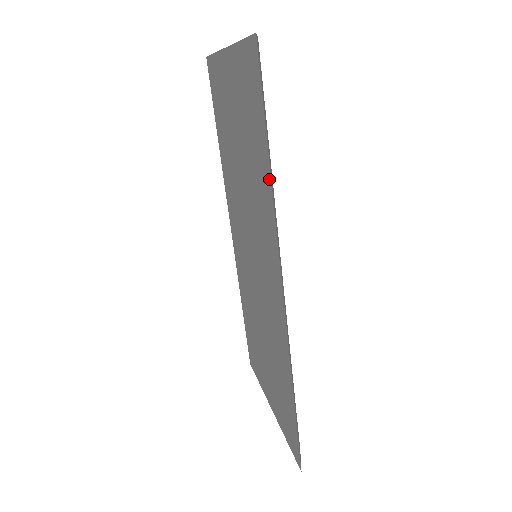
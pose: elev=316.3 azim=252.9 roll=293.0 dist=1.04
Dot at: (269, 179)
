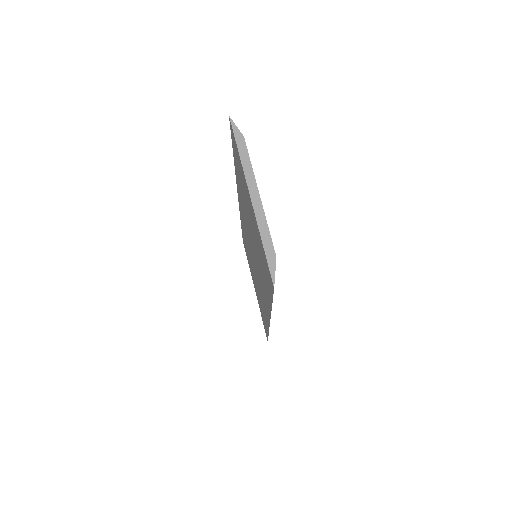
Dot at: (270, 305)
